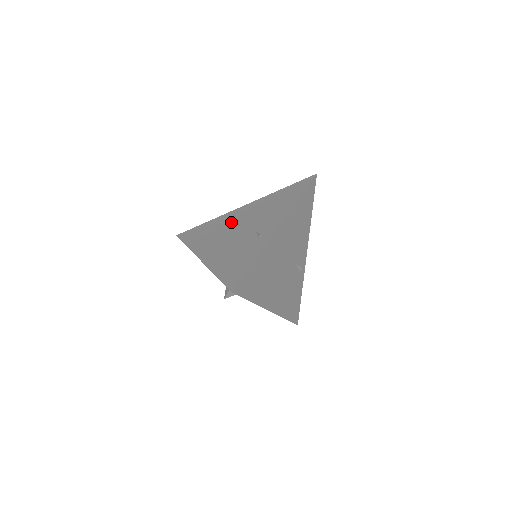
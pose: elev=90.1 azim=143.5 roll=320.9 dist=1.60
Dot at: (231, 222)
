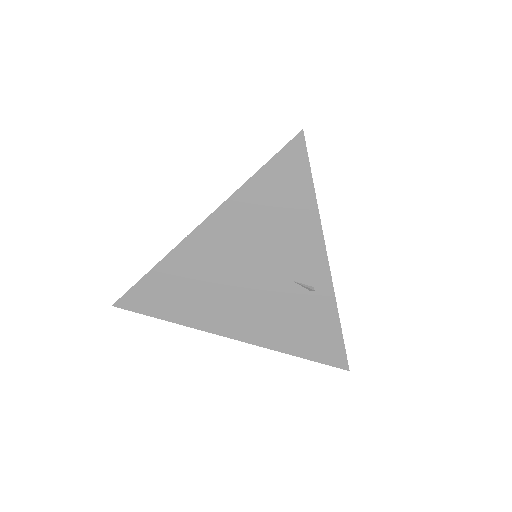
Dot at: (215, 268)
